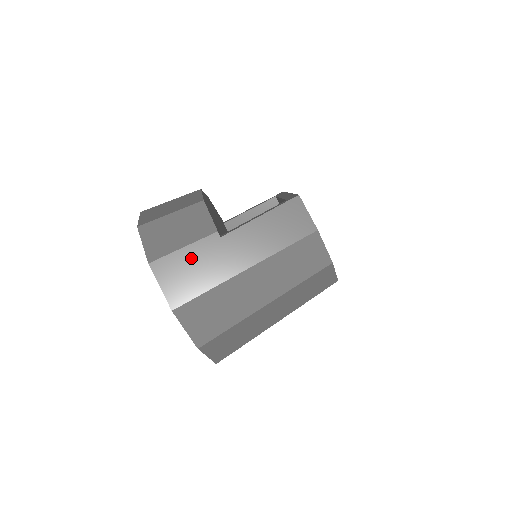
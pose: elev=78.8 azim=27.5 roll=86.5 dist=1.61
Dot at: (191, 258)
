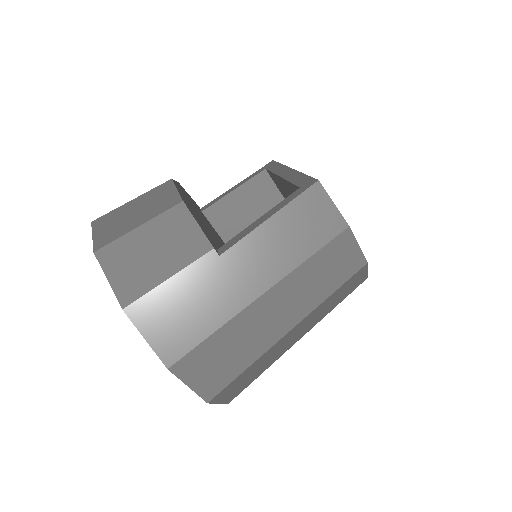
Dot at: (182, 292)
